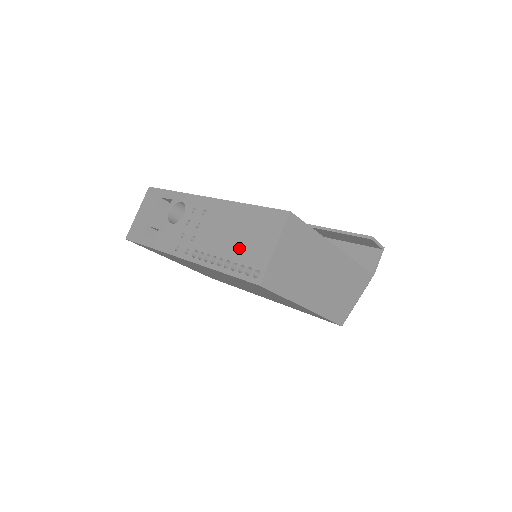
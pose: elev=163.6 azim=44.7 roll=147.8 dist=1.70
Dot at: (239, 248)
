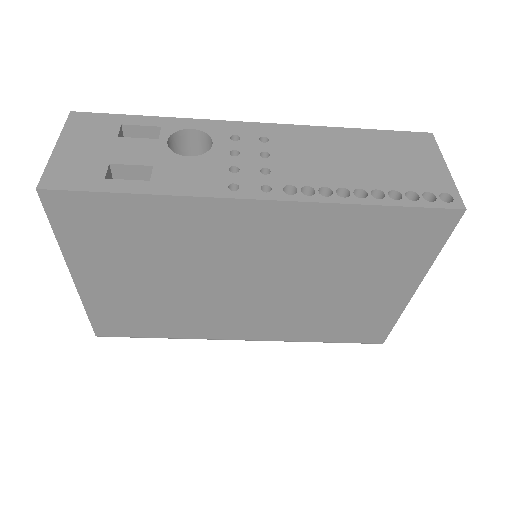
Dot at: (384, 173)
